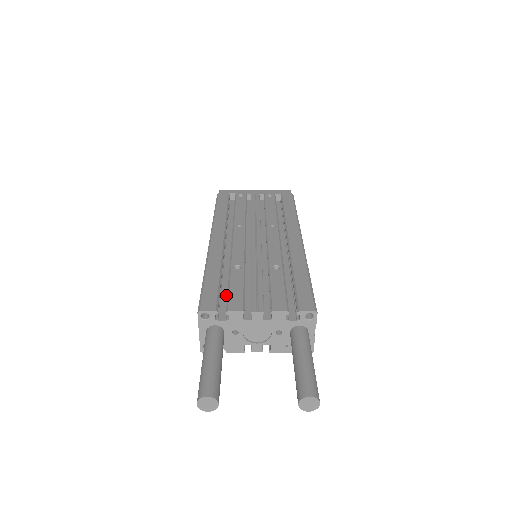
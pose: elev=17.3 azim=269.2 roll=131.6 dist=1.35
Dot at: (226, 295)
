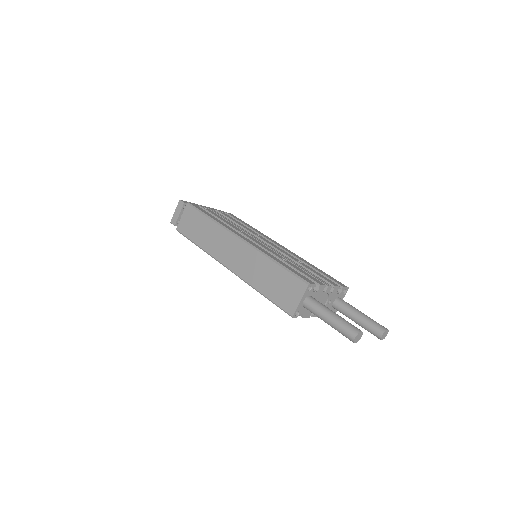
Dot at: occluded
